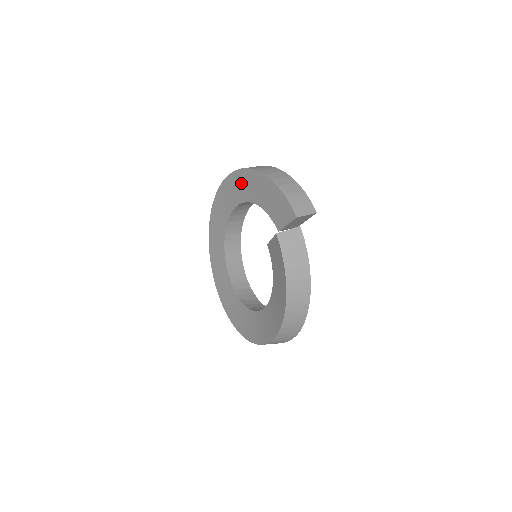
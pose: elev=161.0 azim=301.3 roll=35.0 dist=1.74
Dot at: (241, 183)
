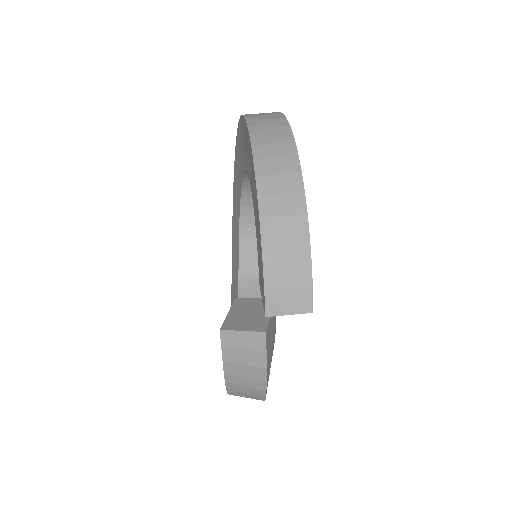
Dot at: (249, 154)
